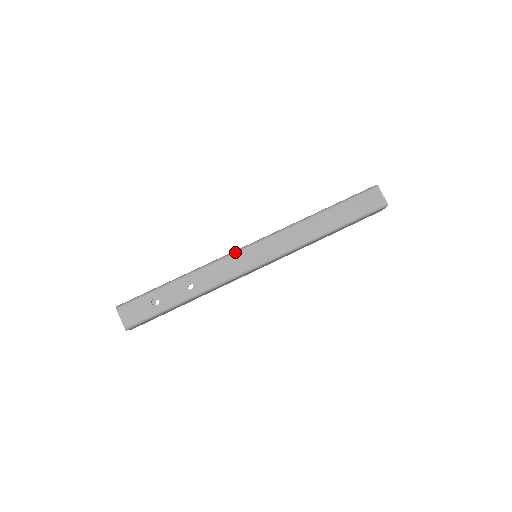
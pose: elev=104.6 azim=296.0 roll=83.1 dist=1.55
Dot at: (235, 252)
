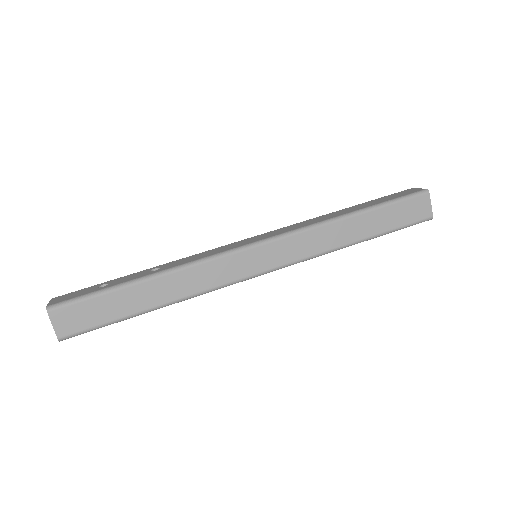
Dot at: (225, 245)
